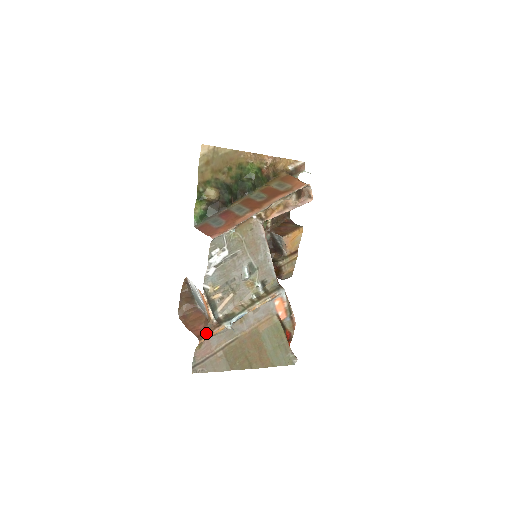
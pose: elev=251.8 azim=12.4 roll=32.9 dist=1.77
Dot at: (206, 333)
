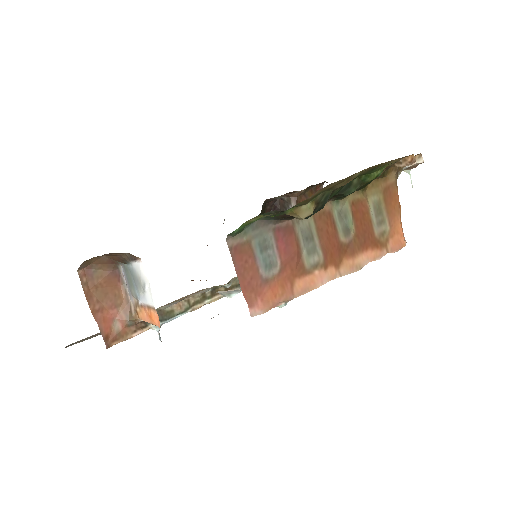
Dot at: (120, 335)
